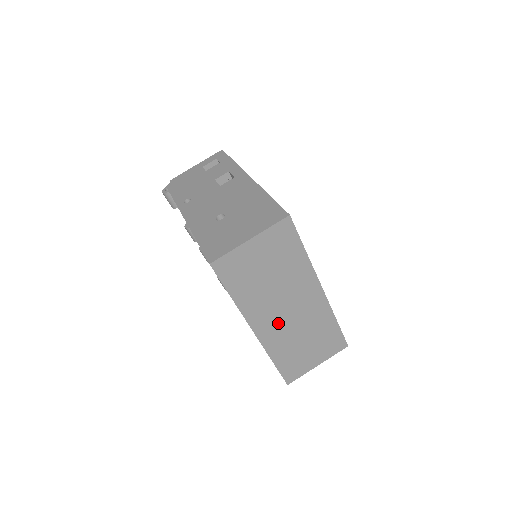
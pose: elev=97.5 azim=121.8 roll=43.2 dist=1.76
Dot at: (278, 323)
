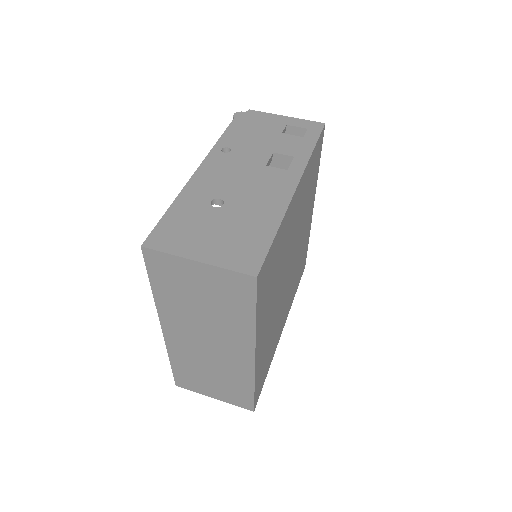
Dot at: (191, 343)
